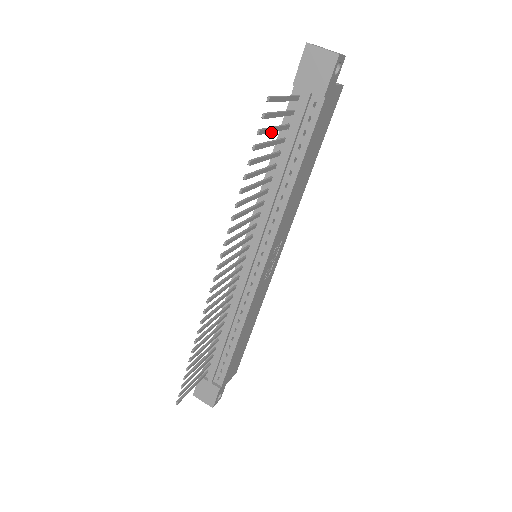
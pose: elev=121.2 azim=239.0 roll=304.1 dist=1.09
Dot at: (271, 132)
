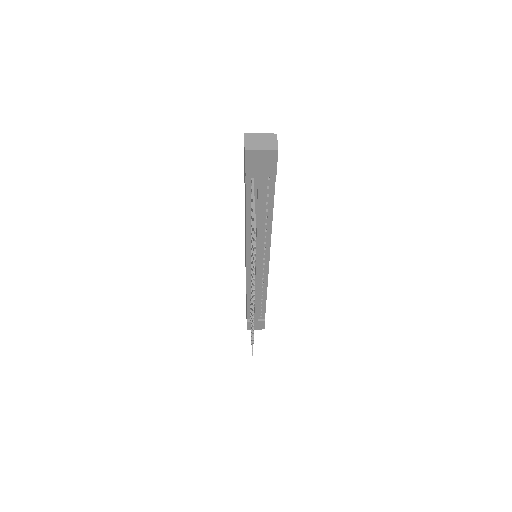
Dot at: occluded
